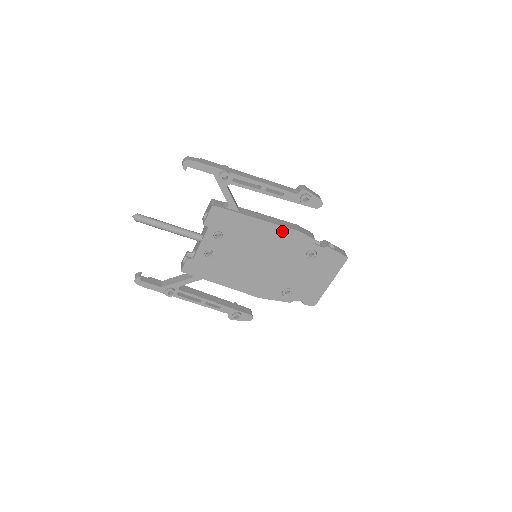
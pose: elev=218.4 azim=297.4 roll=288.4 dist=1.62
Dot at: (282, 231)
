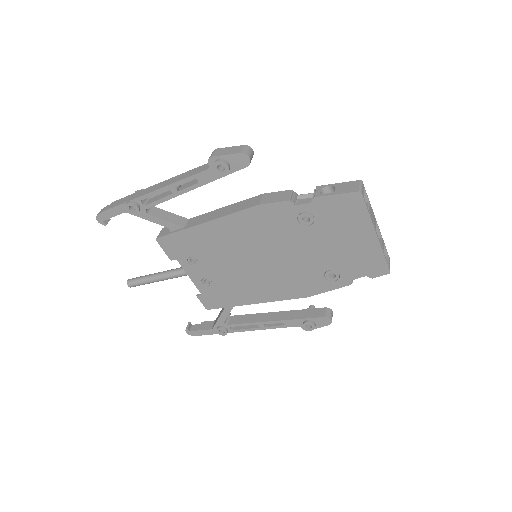
Dot at: (242, 217)
